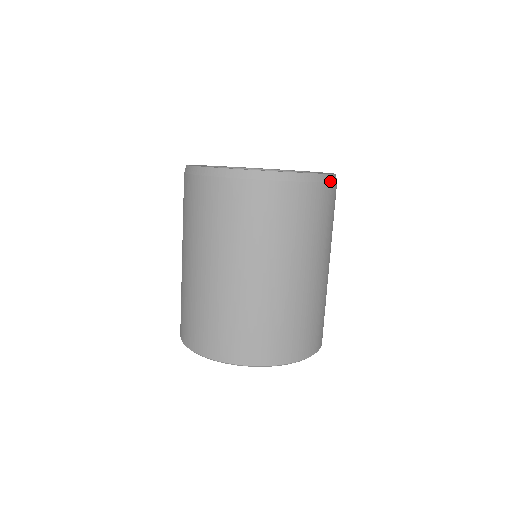
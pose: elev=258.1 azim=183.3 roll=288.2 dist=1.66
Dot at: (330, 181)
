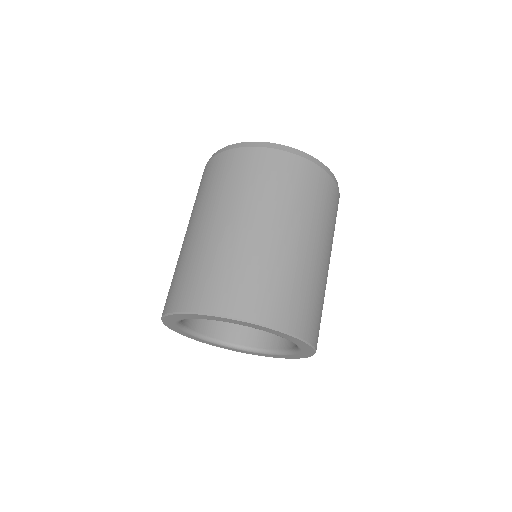
Dot at: (280, 149)
